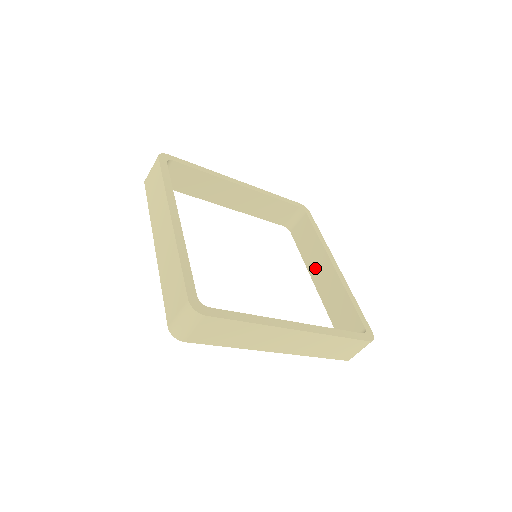
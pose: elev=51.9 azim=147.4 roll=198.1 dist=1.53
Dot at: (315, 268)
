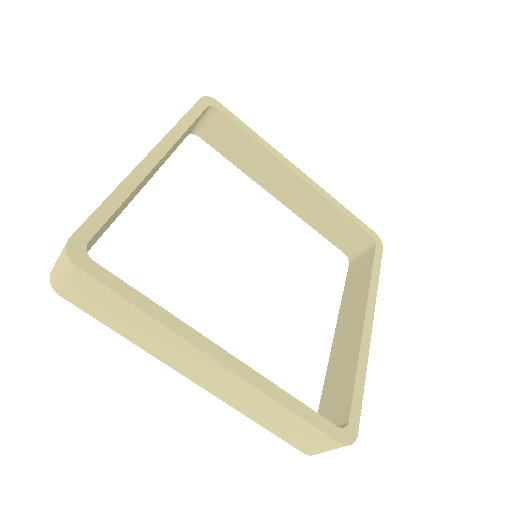
Dot at: (271, 182)
